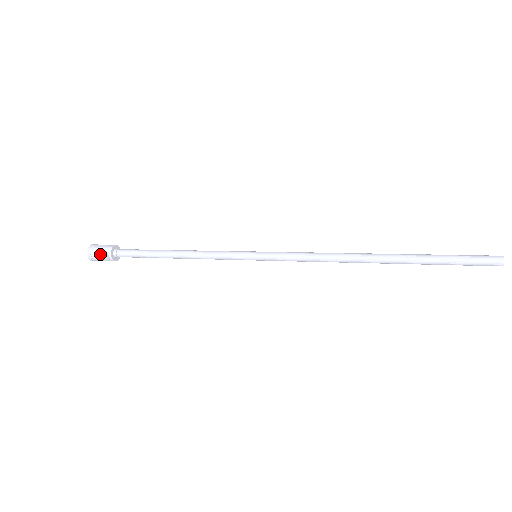
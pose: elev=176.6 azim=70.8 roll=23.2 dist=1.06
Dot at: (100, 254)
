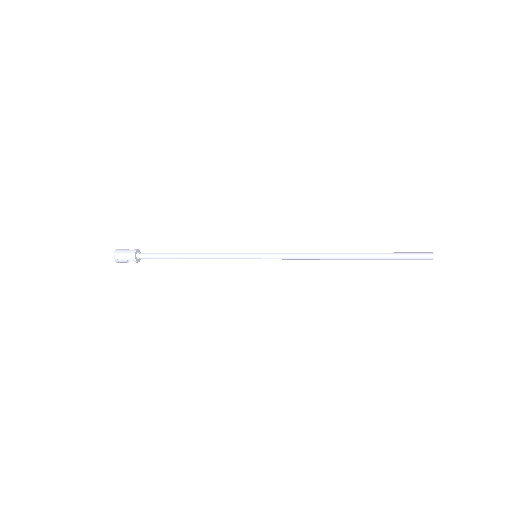
Dot at: (126, 261)
